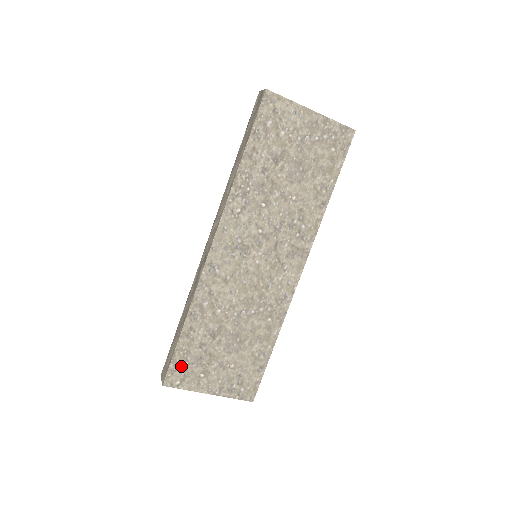
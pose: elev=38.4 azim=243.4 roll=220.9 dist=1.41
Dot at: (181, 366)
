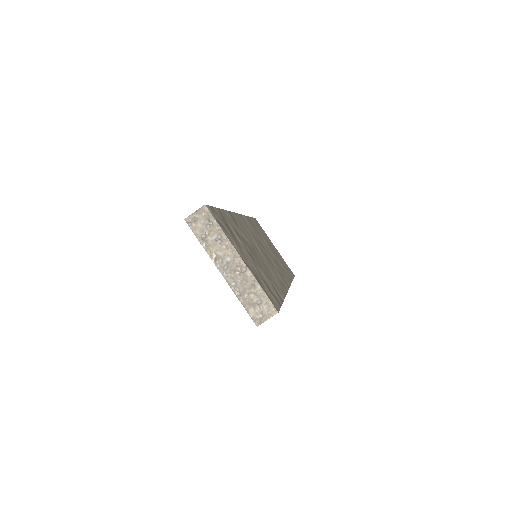
Dot at: (219, 218)
